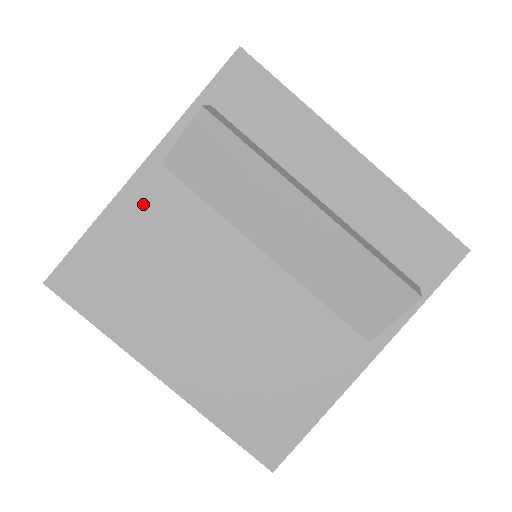
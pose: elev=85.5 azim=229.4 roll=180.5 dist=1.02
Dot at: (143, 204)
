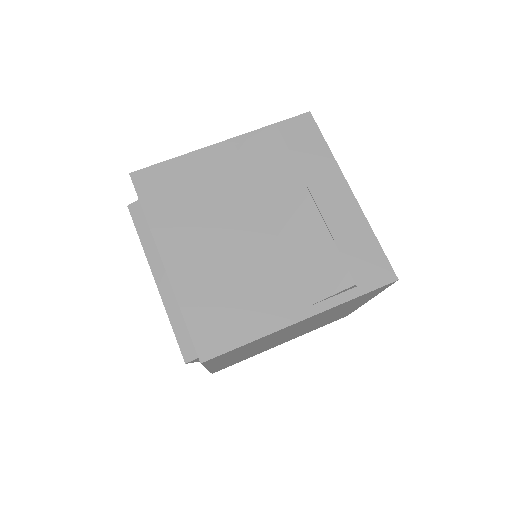
Dot at: (213, 160)
